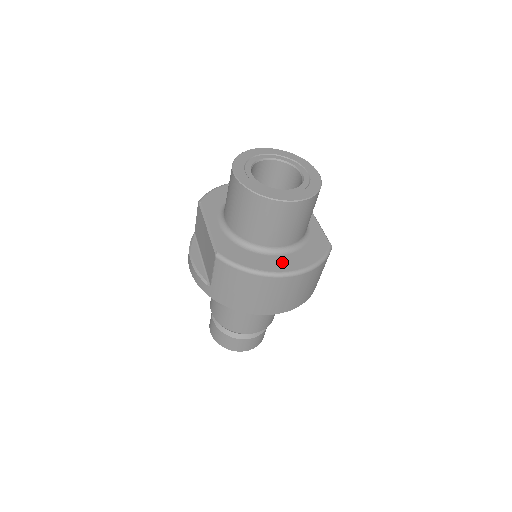
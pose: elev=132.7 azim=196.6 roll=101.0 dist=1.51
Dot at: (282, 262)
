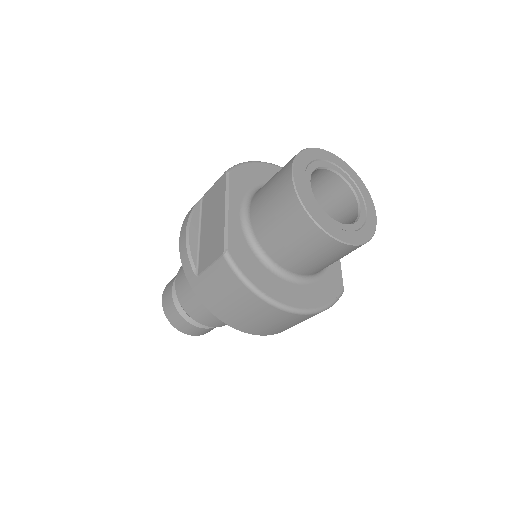
Dot at: (291, 292)
